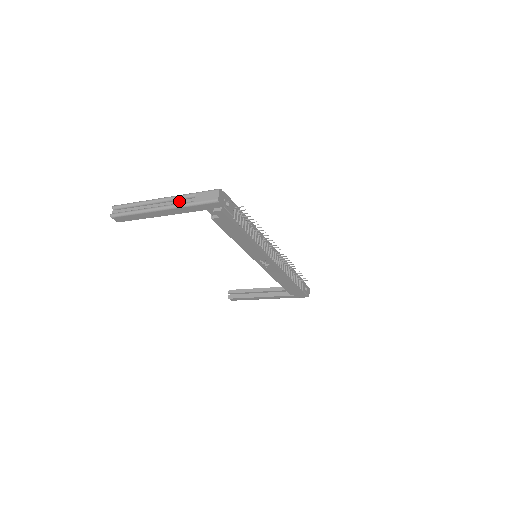
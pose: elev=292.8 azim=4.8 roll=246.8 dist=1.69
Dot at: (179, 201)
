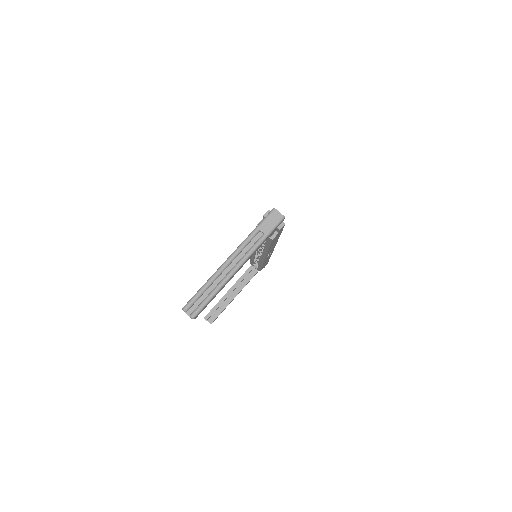
Dot at: (247, 247)
